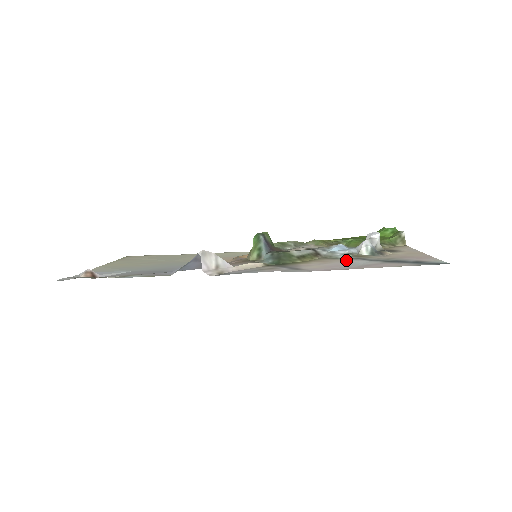
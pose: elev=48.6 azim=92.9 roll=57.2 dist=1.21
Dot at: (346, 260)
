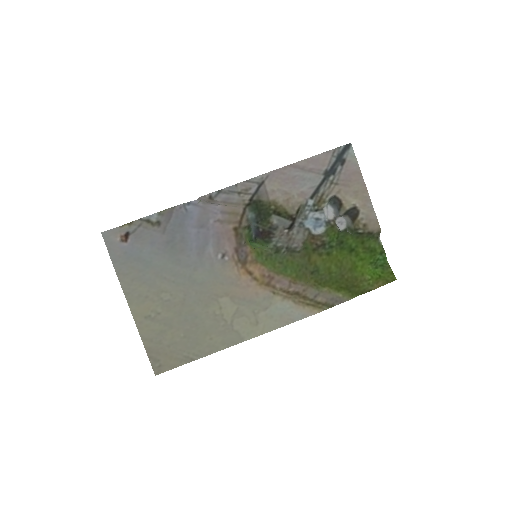
Dot at: (305, 195)
